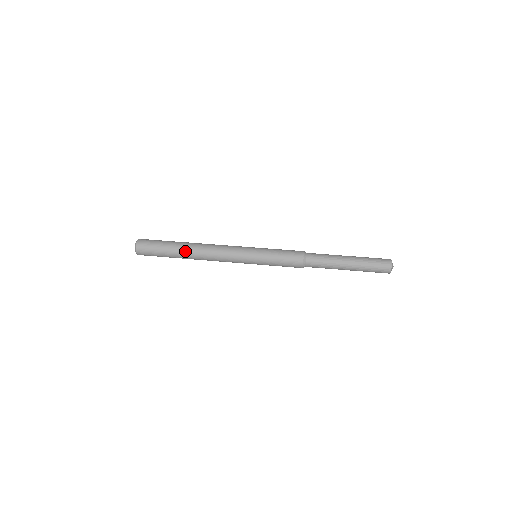
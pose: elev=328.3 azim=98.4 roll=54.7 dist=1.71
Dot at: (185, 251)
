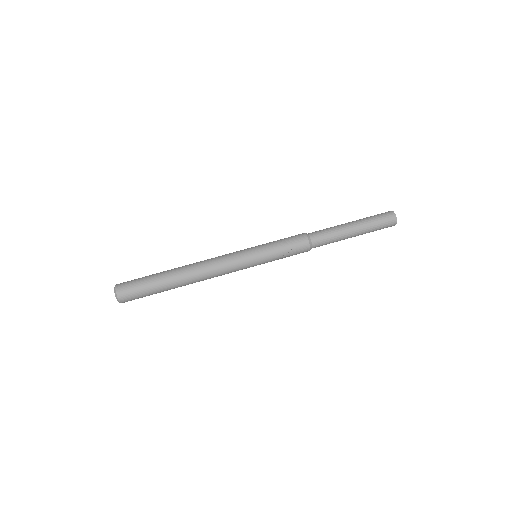
Dot at: (178, 281)
